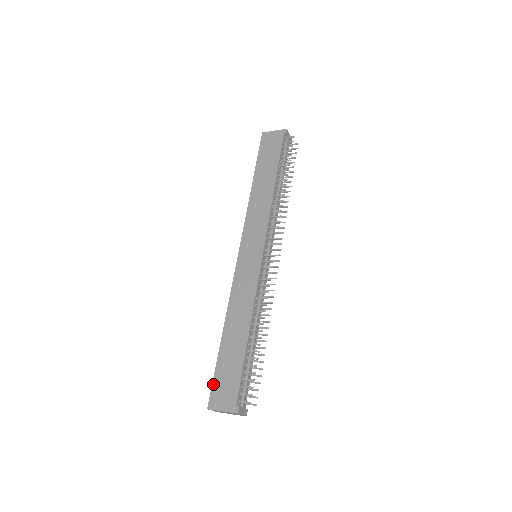
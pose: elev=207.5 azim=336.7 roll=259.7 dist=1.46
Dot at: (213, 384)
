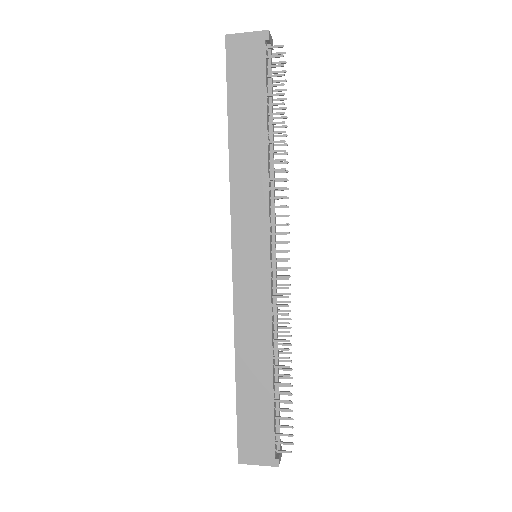
Dot at: (238, 436)
